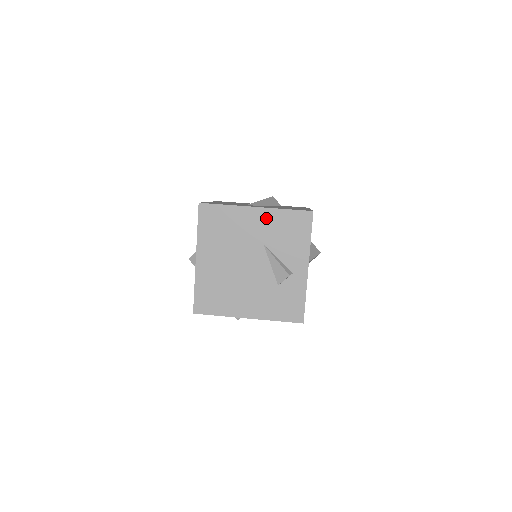
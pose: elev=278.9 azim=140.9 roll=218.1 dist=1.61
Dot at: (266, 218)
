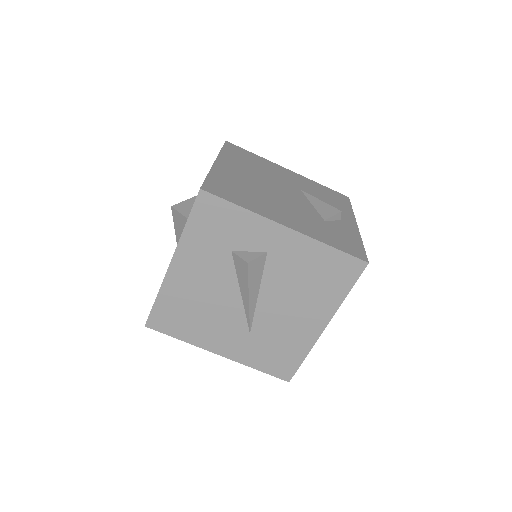
Dot at: (301, 179)
